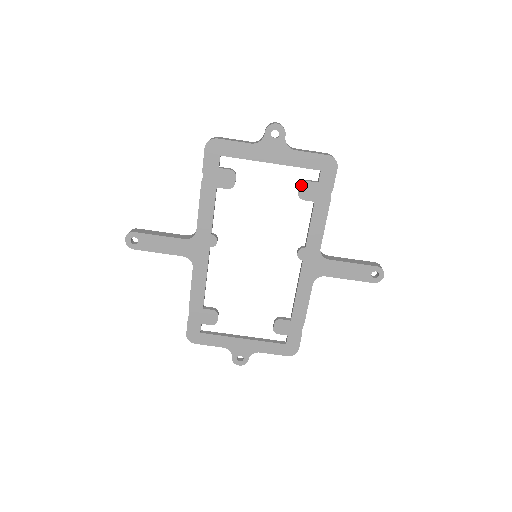
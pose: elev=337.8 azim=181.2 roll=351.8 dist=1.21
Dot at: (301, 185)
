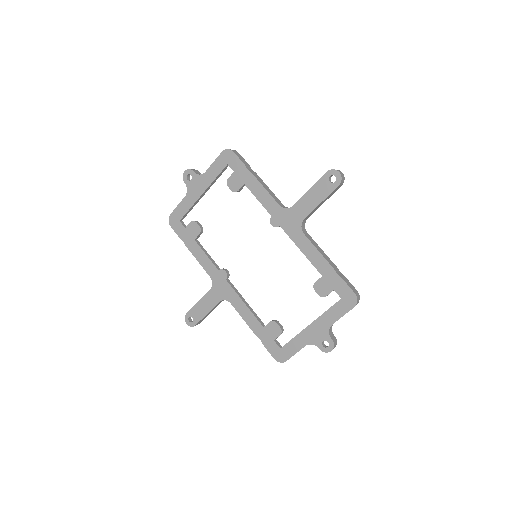
Dot at: (228, 185)
